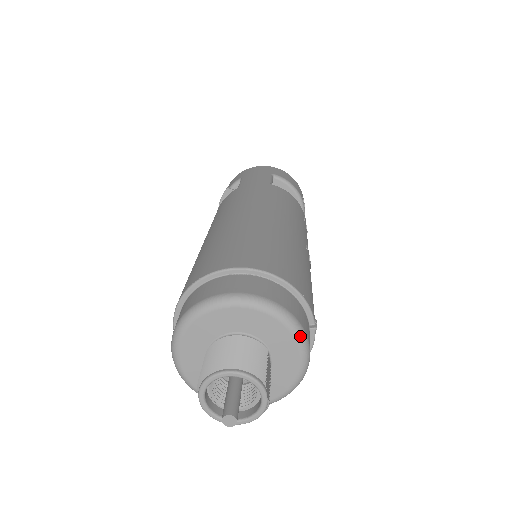
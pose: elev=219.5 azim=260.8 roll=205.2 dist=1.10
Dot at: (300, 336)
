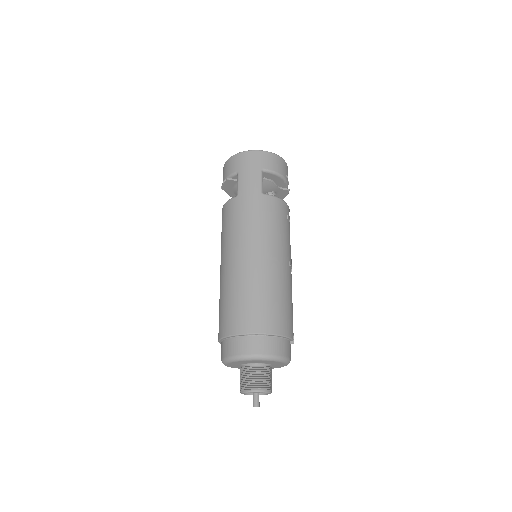
Dot at: (285, 362)
